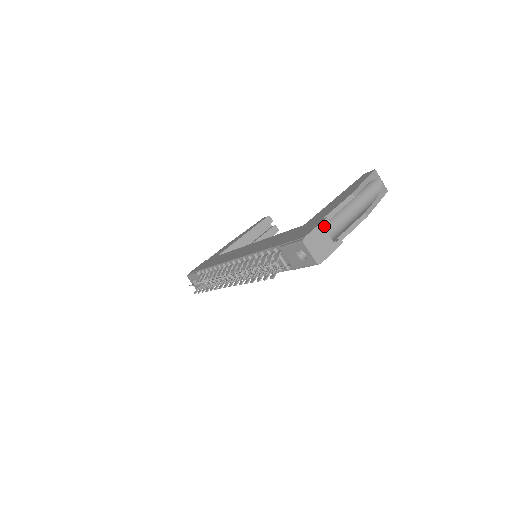
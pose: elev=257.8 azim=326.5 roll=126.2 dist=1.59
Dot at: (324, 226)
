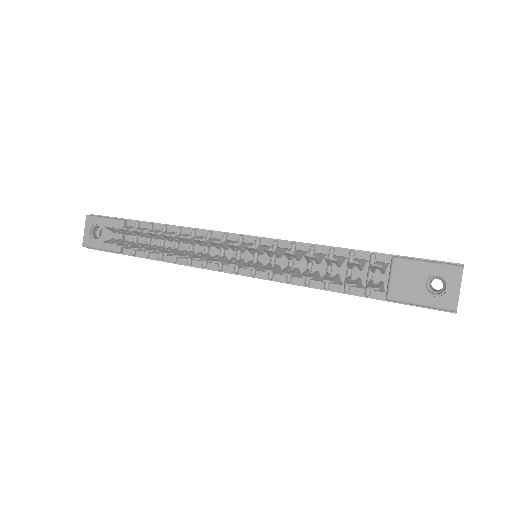
Dot at: occluded
